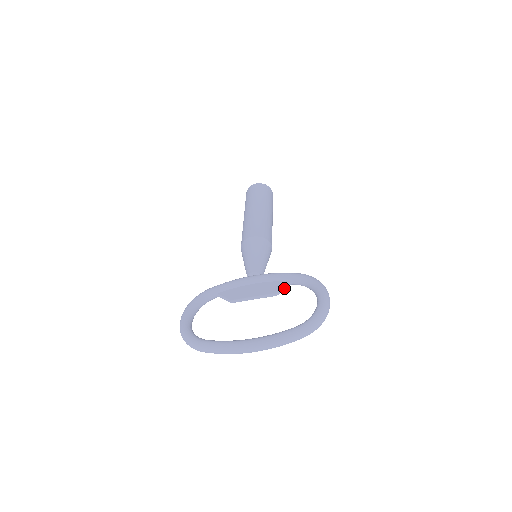
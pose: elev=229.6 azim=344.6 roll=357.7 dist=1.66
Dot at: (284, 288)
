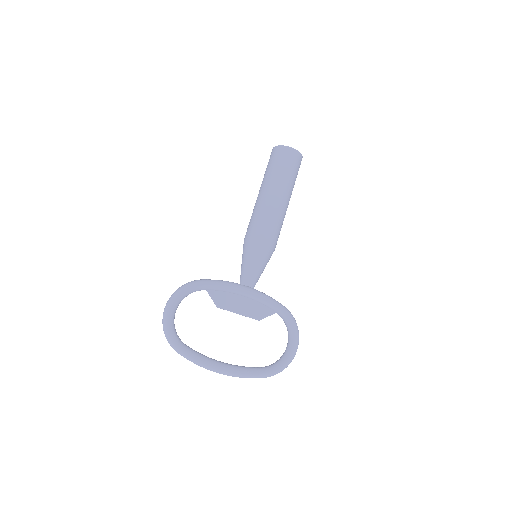
Dot at: occluded
